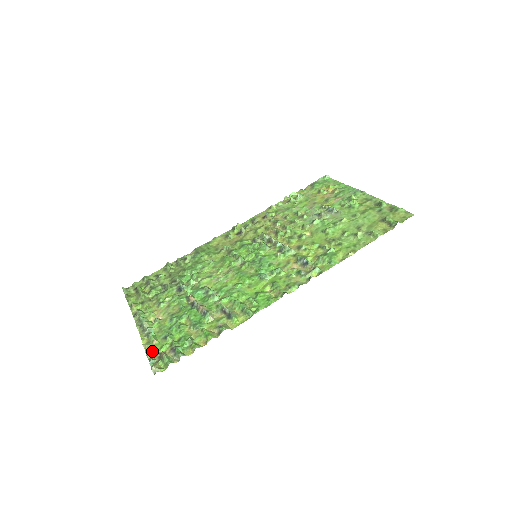
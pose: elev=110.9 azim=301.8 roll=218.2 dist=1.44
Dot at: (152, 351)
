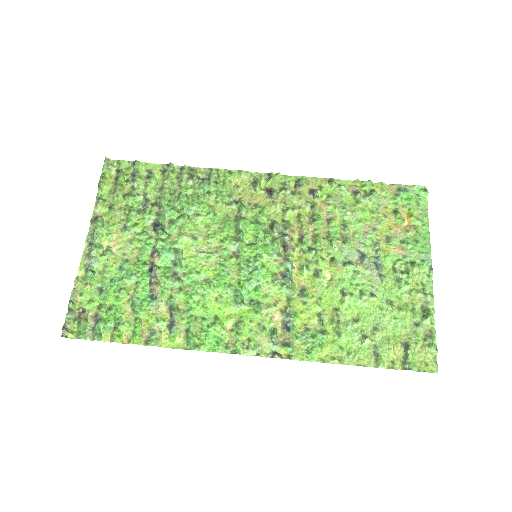
Dot at: (79, 297)
